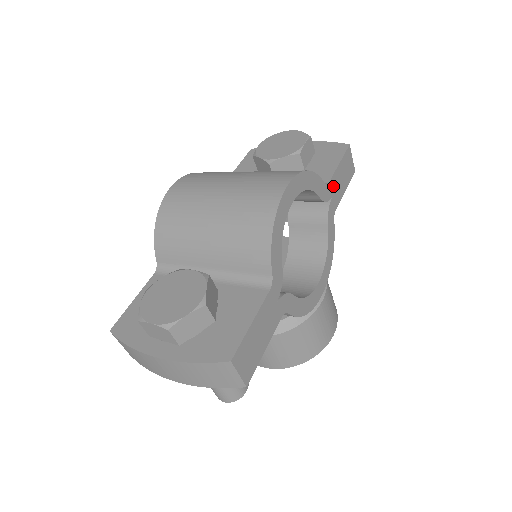
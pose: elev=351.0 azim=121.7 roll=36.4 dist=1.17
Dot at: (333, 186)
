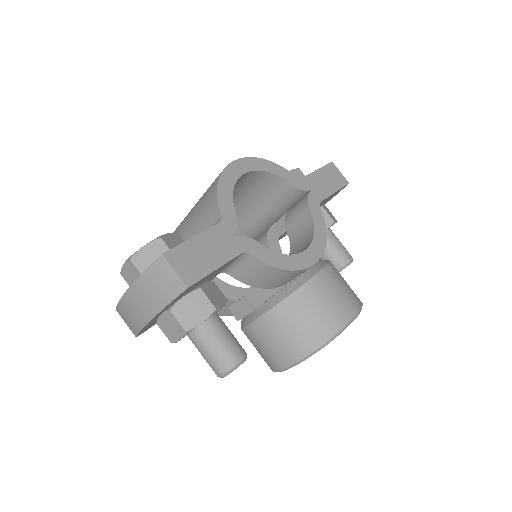
Dot at: (311, 183)
